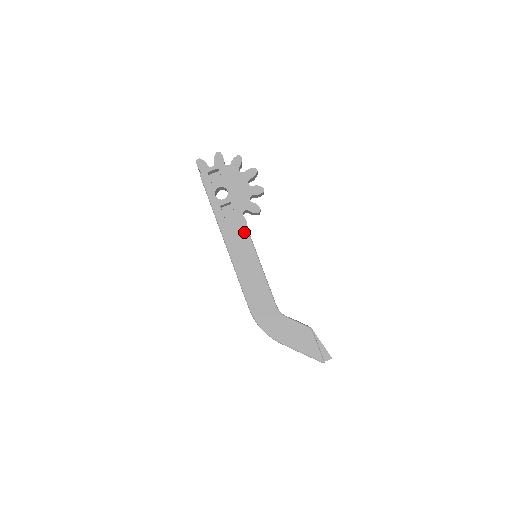
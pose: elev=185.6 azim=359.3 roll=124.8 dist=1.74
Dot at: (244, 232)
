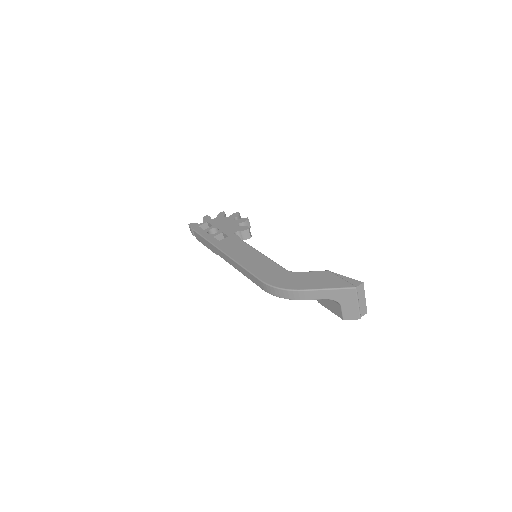
Dot at: (239, 242)
